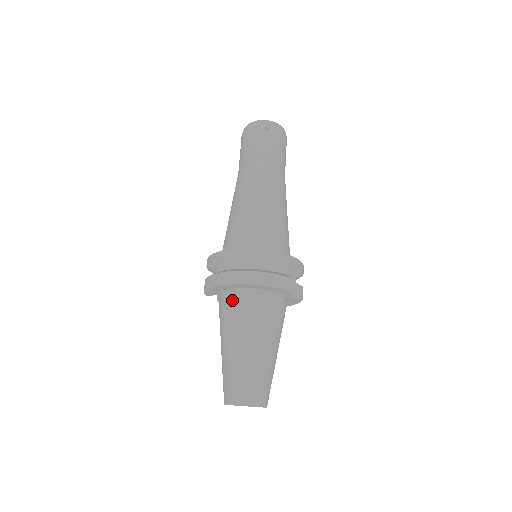
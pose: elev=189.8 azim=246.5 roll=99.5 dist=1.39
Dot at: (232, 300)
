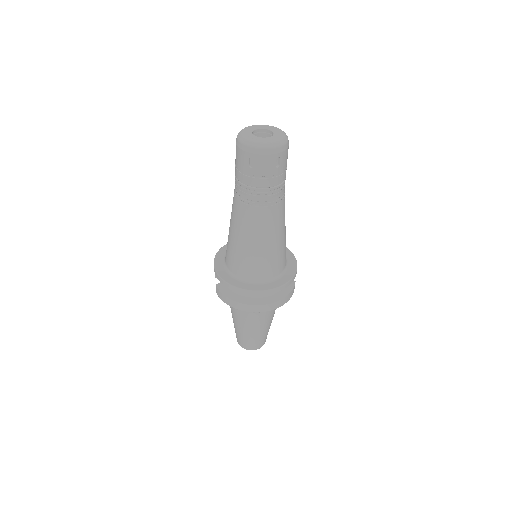
Dot at: occluded
